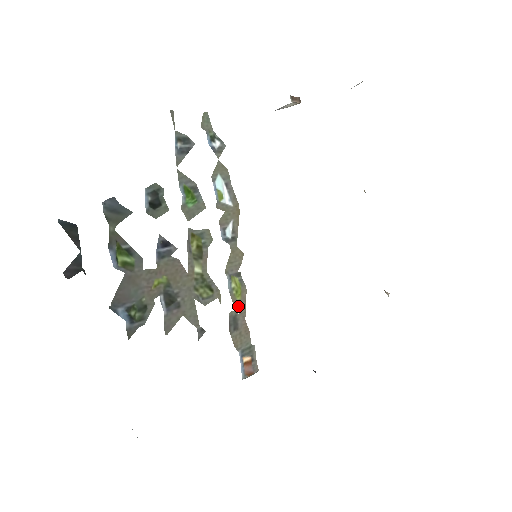
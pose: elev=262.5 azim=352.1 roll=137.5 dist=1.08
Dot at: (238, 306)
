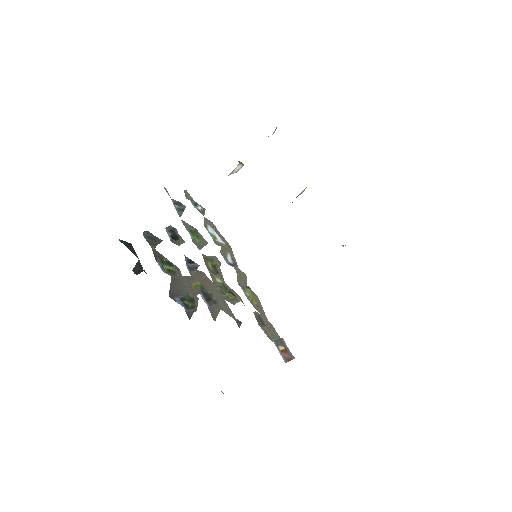
Dot at: (258, 309)
